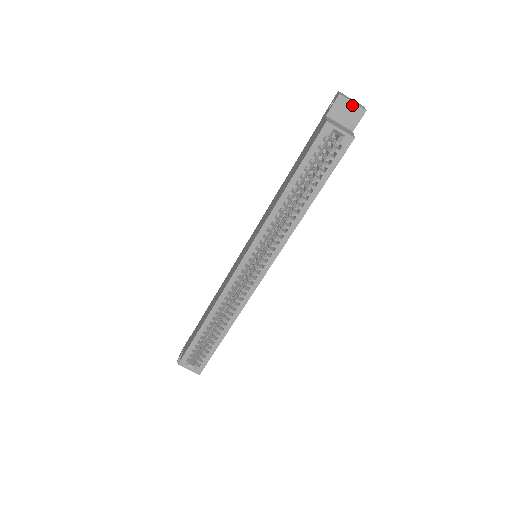
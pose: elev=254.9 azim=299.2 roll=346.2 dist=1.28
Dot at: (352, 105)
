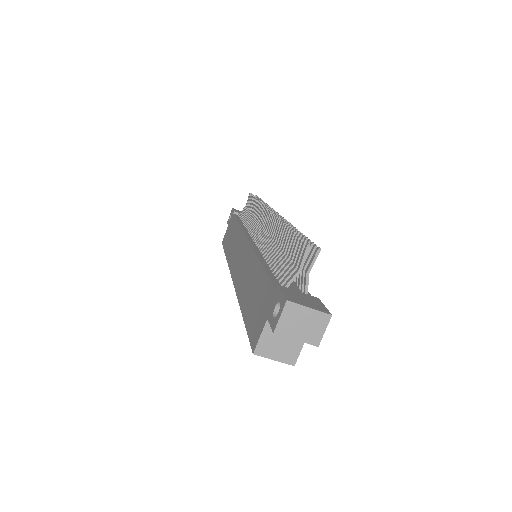
Dot at: (296, 339)
